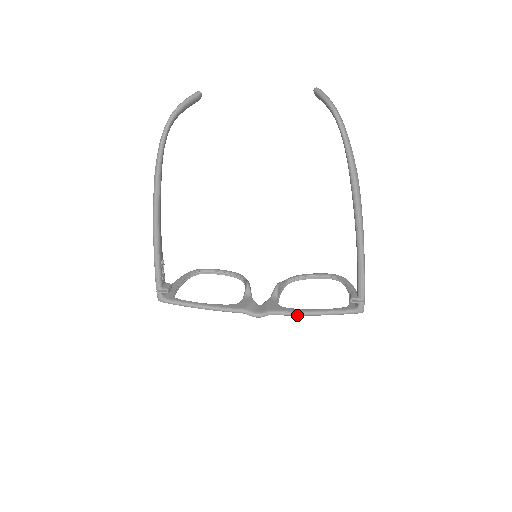
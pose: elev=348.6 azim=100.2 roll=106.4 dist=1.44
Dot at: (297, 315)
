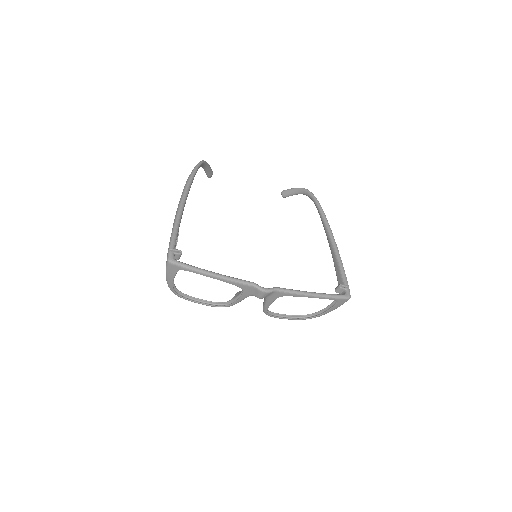
Dot at: (300, 293)
